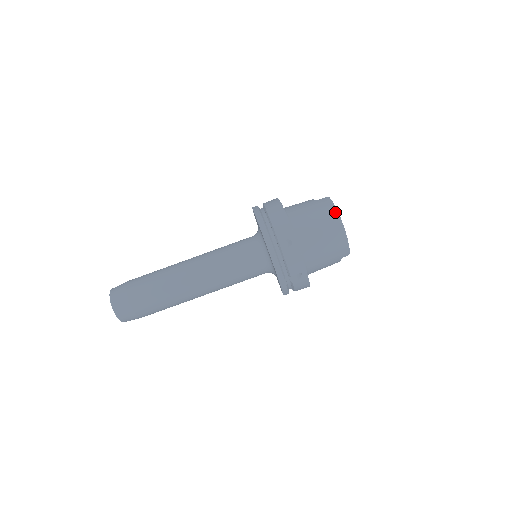
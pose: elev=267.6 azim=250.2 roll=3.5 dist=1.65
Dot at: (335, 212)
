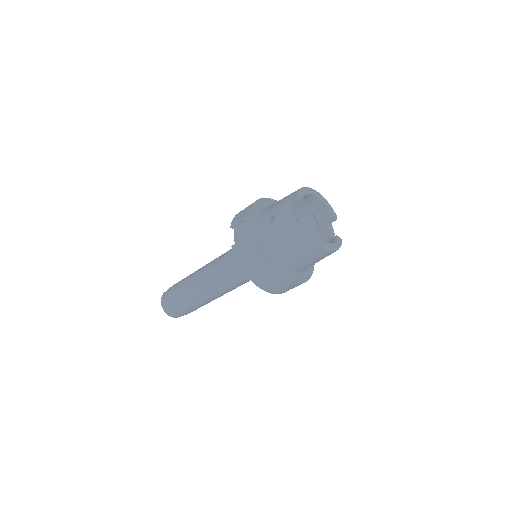
Dot at: (315, 244)
